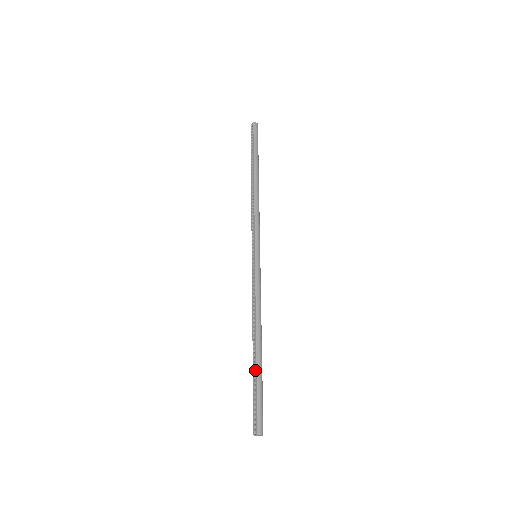
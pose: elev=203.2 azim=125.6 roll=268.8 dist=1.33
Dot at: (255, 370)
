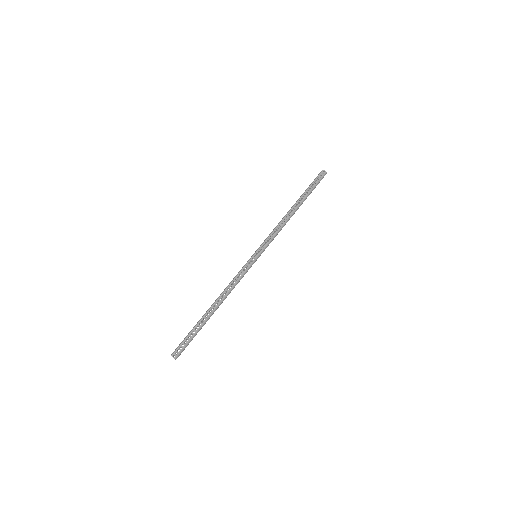
Dot at: (203, 322)
